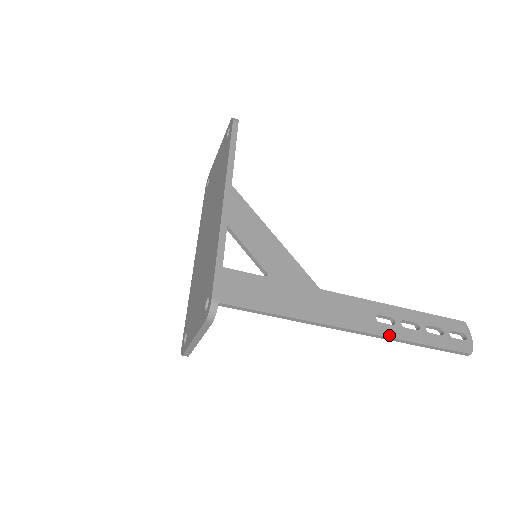
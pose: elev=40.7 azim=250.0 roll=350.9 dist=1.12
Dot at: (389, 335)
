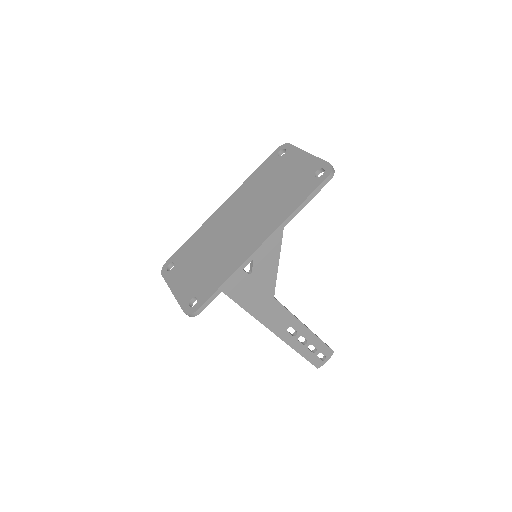
Dot at: (285, 340)
